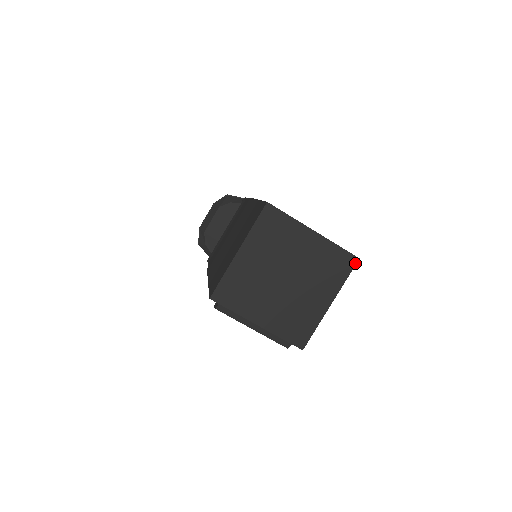
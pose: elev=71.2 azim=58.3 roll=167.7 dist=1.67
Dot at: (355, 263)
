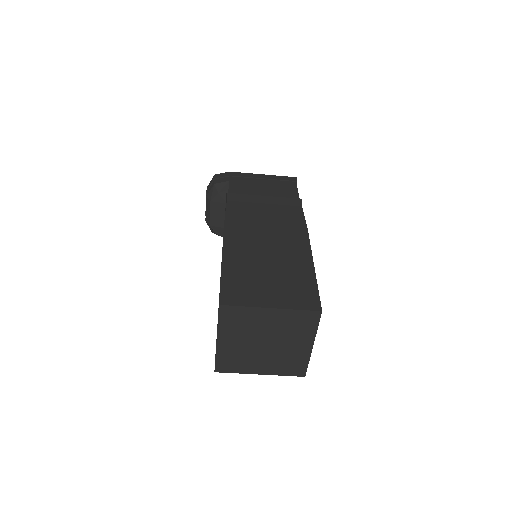
Dot at: (320, 315)
